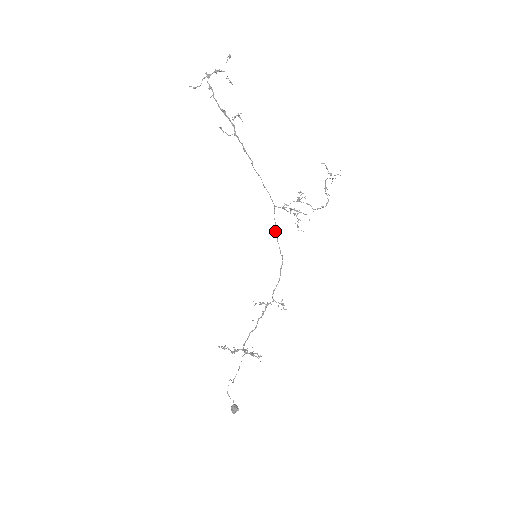
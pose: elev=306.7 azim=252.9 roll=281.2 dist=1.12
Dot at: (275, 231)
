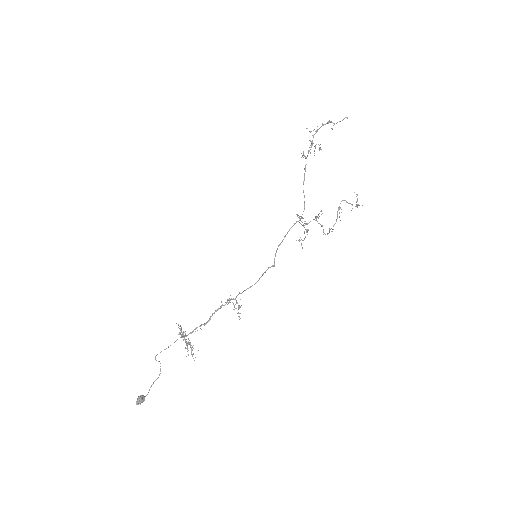
Dot at: (282, 240)
